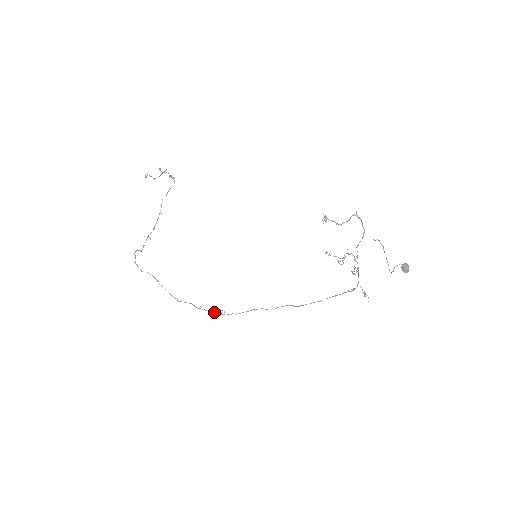
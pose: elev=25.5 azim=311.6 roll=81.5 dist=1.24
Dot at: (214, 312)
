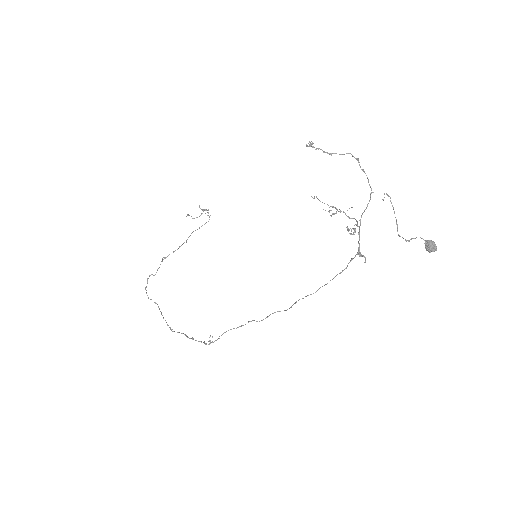
Dot at: (204, 342)
